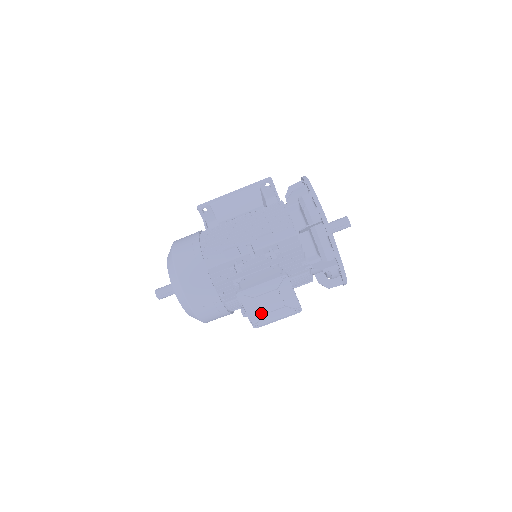
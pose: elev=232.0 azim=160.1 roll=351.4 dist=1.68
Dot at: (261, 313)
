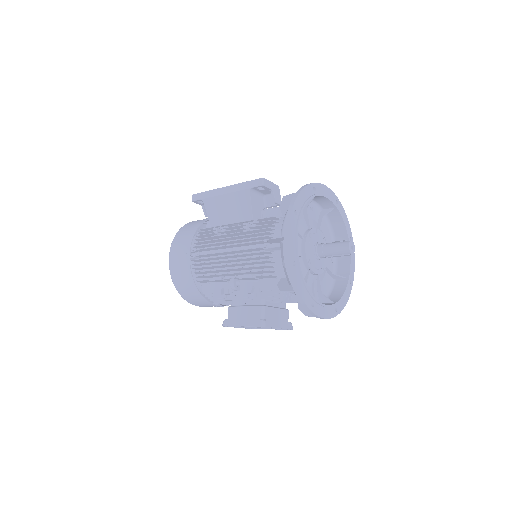
Dot at: occluded
